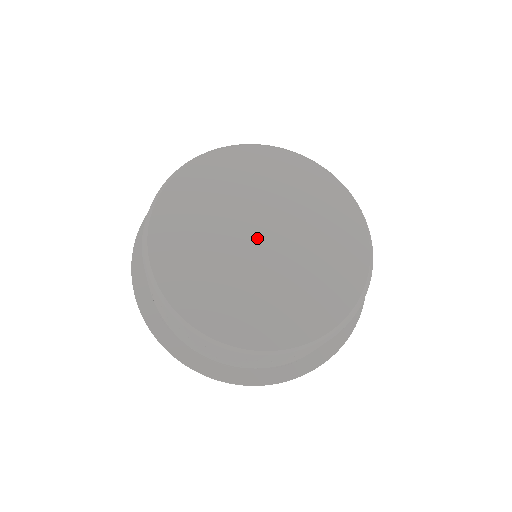
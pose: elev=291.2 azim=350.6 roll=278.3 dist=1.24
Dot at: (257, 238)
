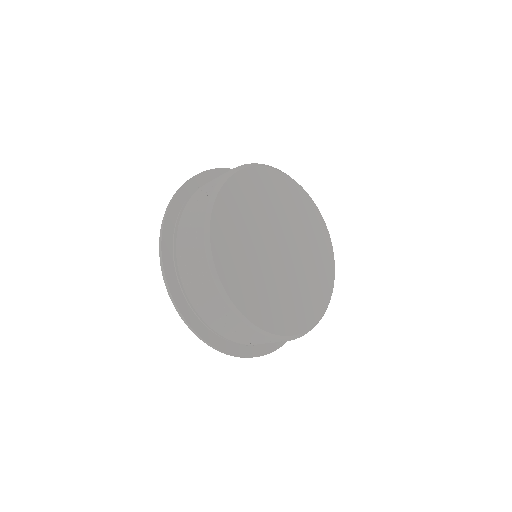
Dot at: (278, 250)
